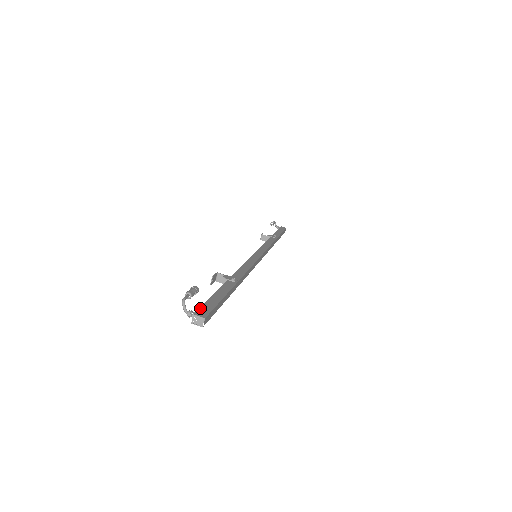
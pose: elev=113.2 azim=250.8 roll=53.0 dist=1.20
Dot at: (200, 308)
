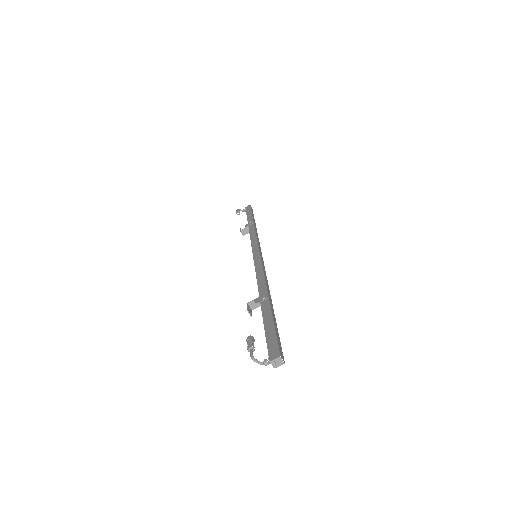
Dot at: (268, 351)
